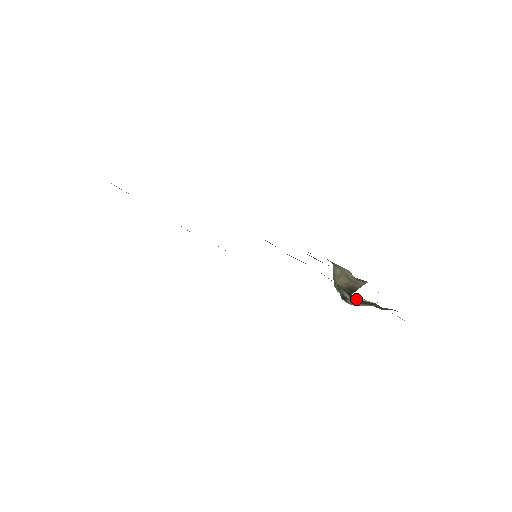
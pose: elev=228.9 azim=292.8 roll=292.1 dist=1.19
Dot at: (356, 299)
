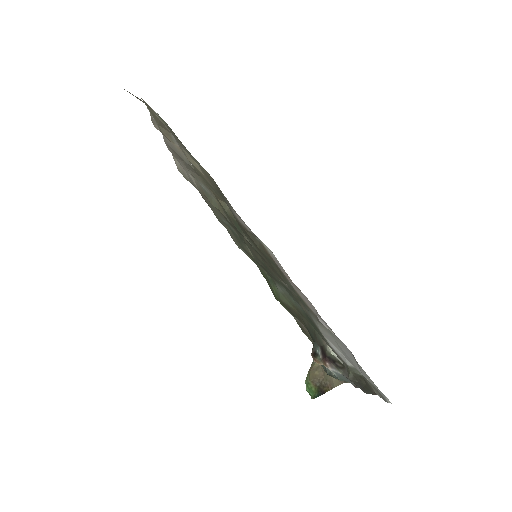
Dot at: (327, 351)
